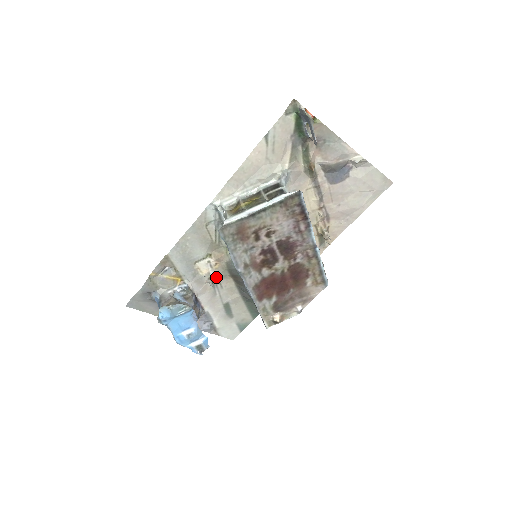
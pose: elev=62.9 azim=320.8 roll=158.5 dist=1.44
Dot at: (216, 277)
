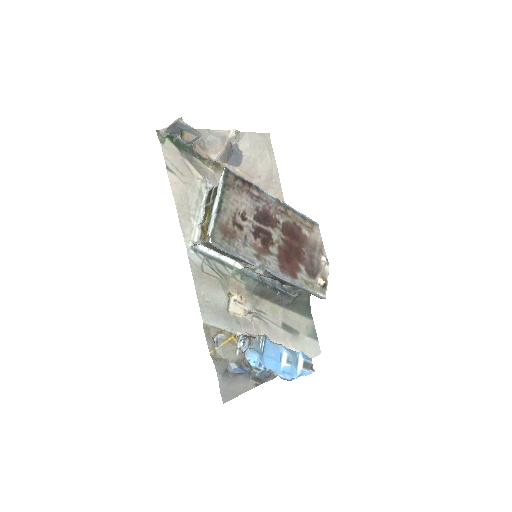
Dot at: (252, 309)
